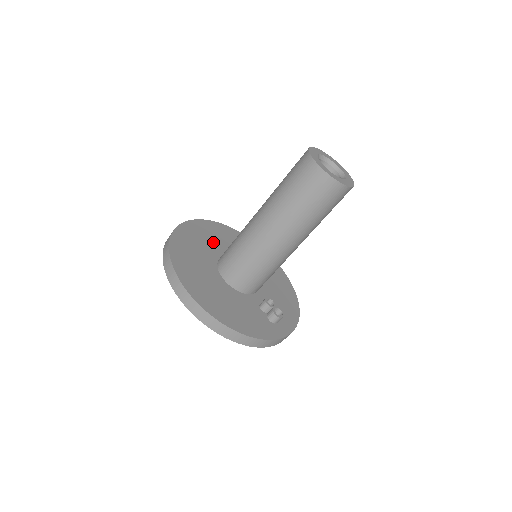
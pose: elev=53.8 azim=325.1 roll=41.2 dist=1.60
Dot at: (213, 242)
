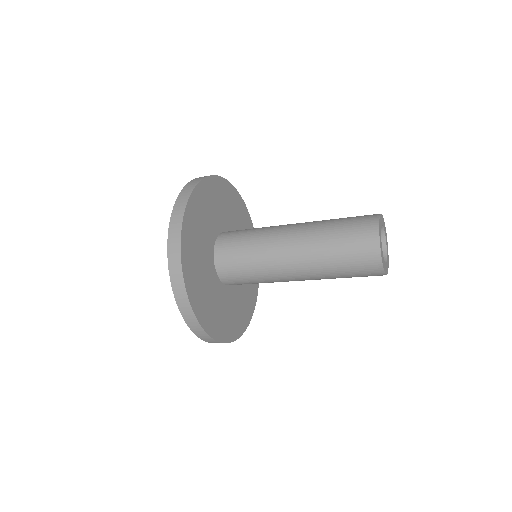
Dot at: (202, 258)
